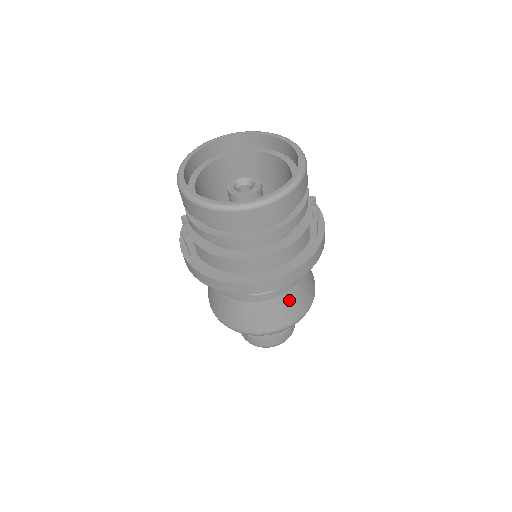
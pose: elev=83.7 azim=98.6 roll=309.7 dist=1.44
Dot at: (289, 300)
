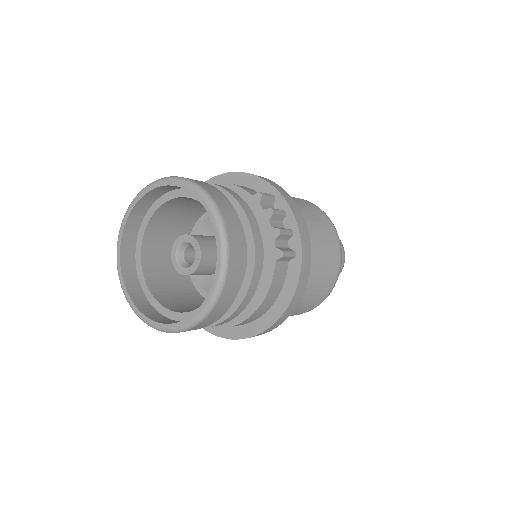
Dot at: (308, 292)
